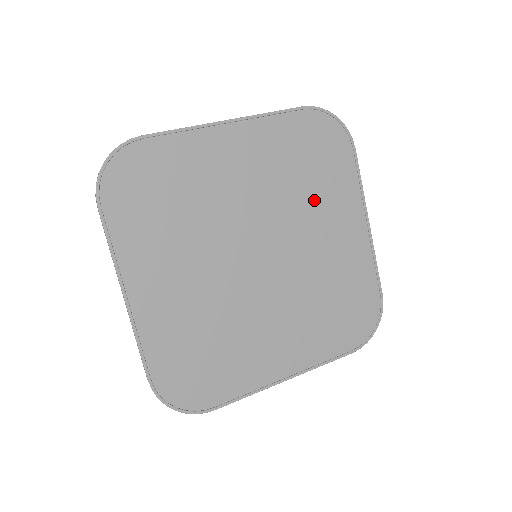
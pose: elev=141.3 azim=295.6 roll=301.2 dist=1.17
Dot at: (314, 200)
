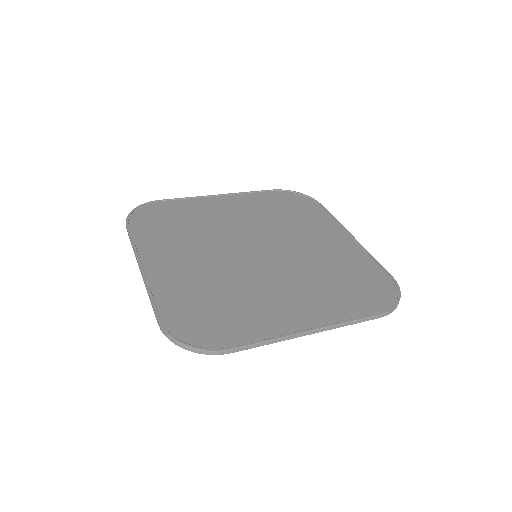
Dot at: (296, 225)
